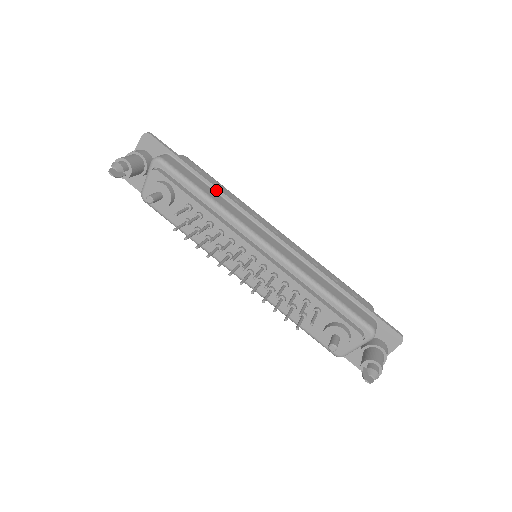
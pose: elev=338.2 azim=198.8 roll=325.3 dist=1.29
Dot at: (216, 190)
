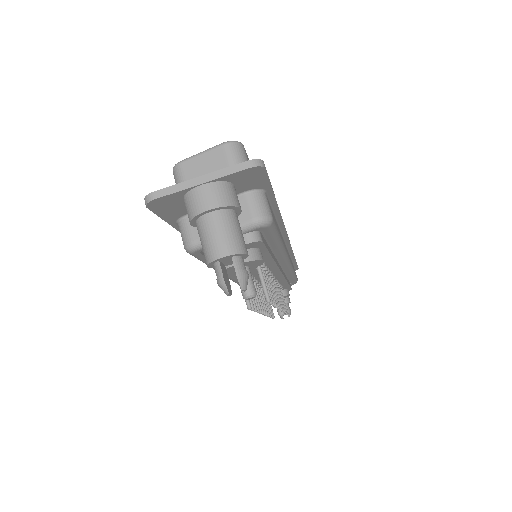
Dot at: (278, 218)
